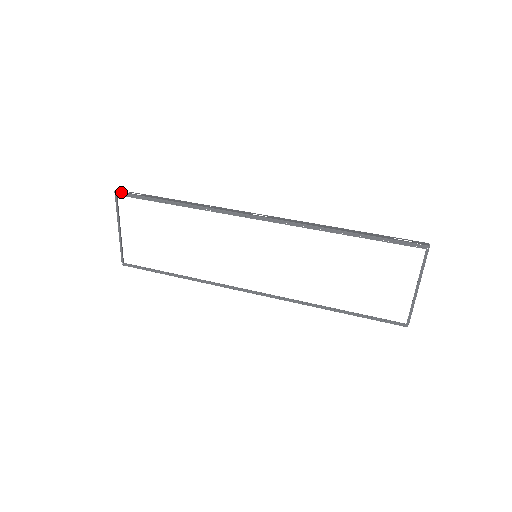
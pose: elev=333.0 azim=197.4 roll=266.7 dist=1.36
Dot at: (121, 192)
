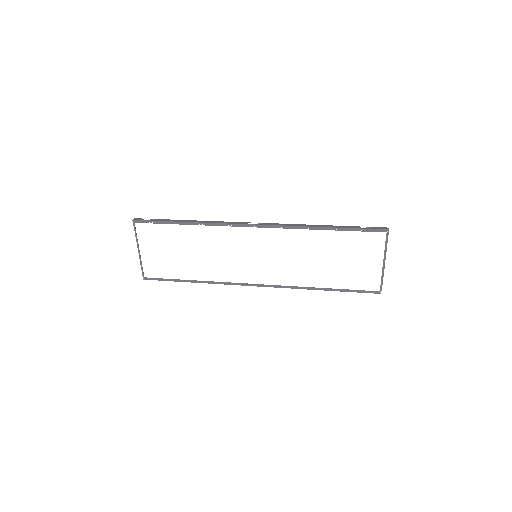
Dot at: (138, 220)
